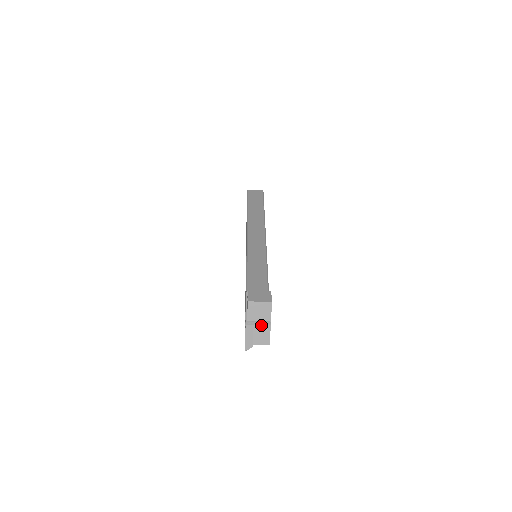
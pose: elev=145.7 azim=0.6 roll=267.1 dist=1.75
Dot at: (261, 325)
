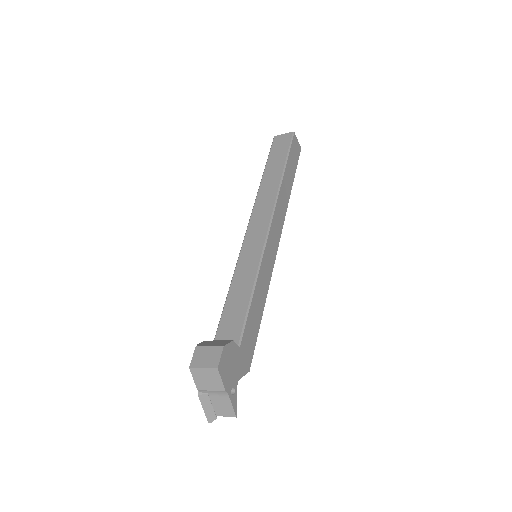
Dot at: (217, 394)
